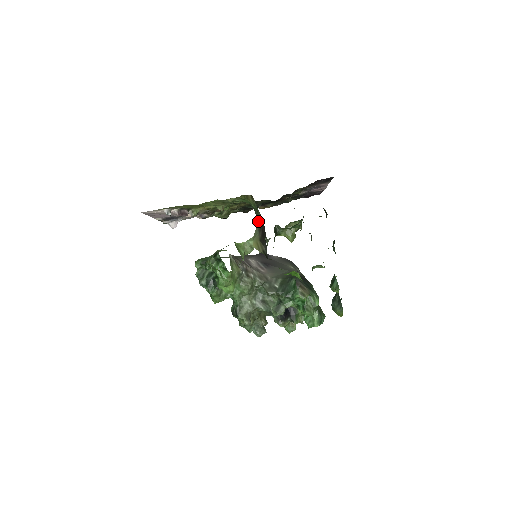
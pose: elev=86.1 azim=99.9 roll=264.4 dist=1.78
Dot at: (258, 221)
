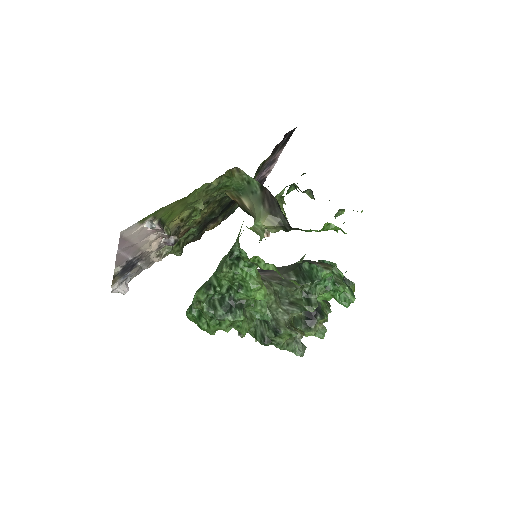
Dot at: (254, 197)
